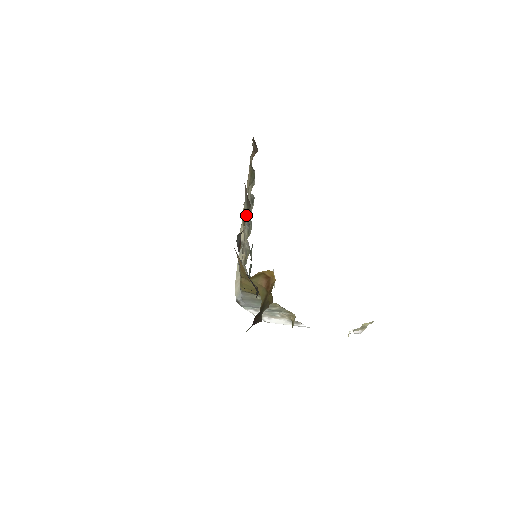
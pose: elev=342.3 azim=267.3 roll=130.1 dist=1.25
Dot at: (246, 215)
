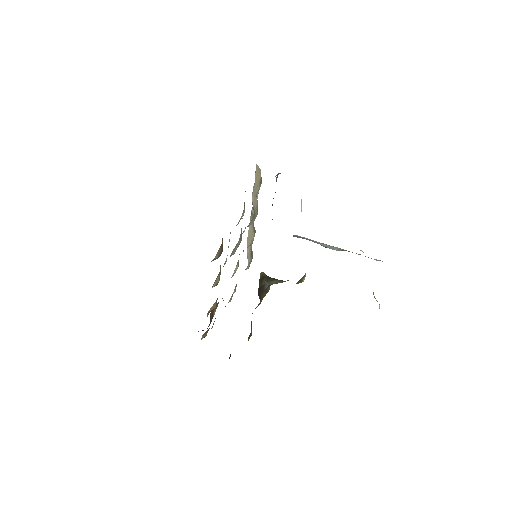
Dot at: occluded
